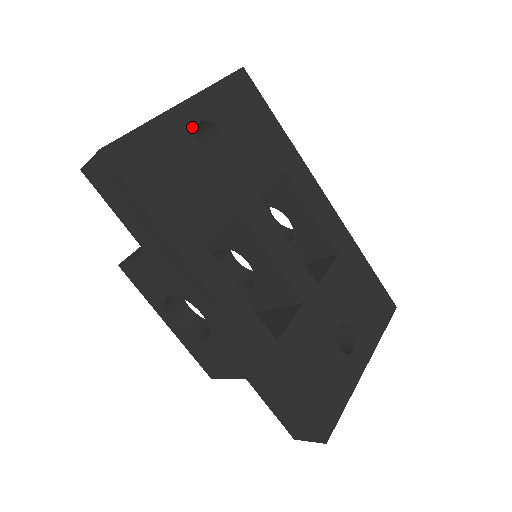
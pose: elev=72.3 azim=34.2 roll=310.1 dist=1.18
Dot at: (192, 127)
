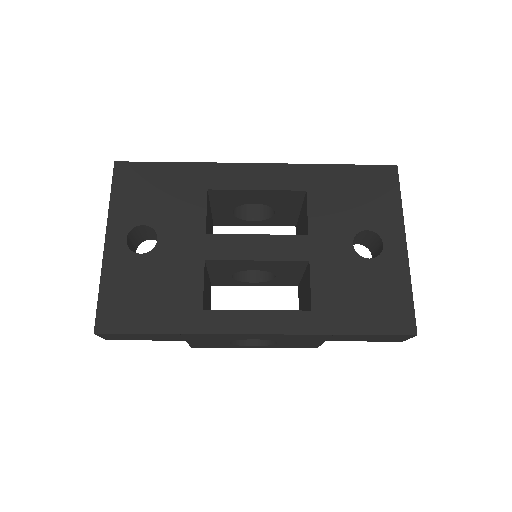
Dot at: (125, 249)
